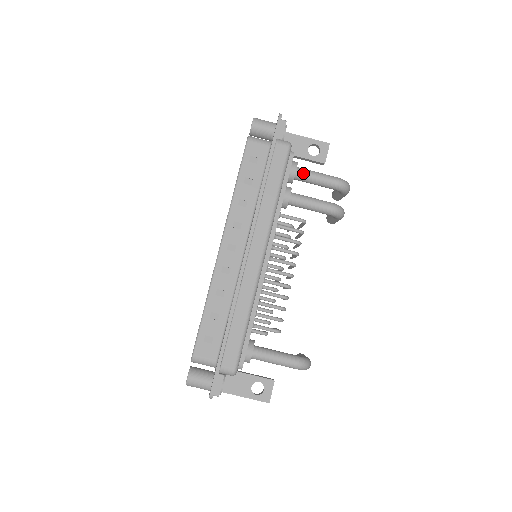
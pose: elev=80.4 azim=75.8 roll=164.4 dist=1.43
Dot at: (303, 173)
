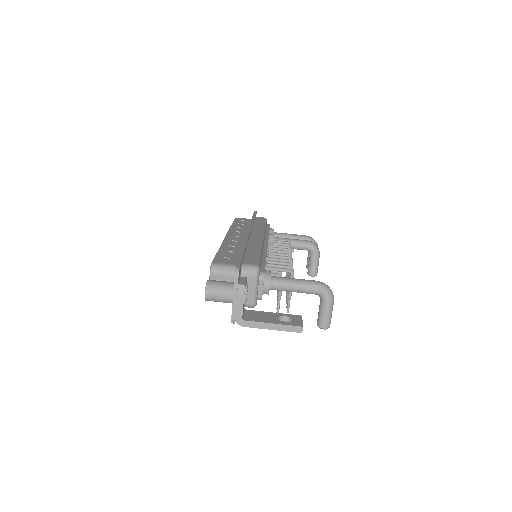
Dot at: (280, 233)
